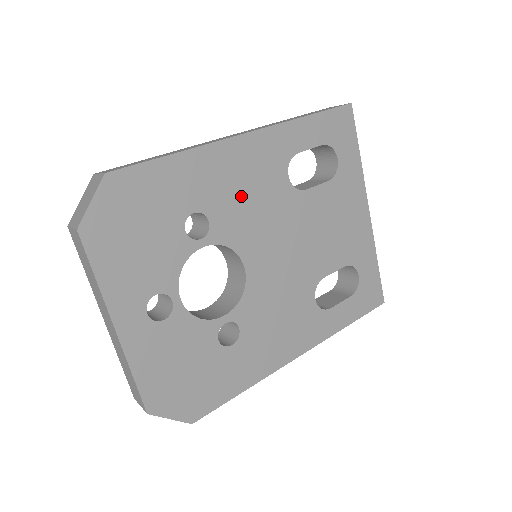
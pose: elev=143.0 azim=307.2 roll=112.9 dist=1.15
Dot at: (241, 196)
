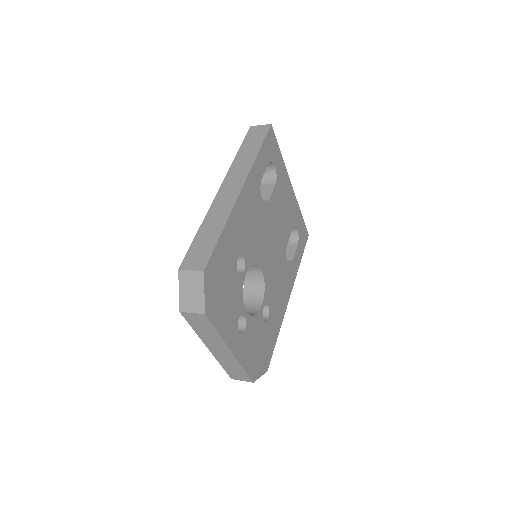
Dot at: (250, 230)
